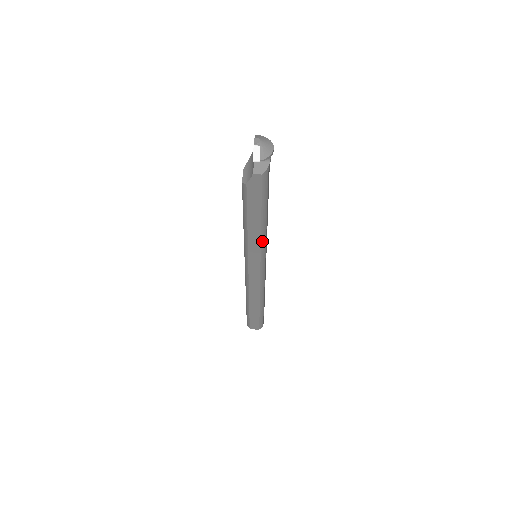
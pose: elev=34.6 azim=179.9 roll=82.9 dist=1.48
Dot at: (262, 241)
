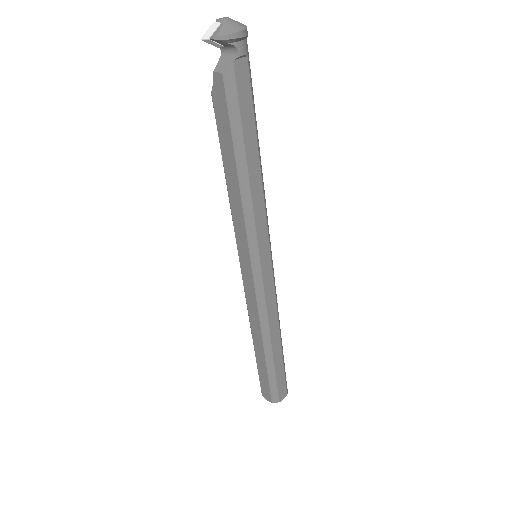
Dot at: (246, 217)
